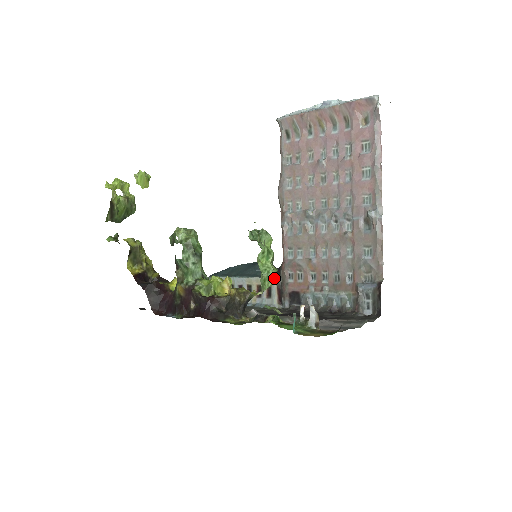
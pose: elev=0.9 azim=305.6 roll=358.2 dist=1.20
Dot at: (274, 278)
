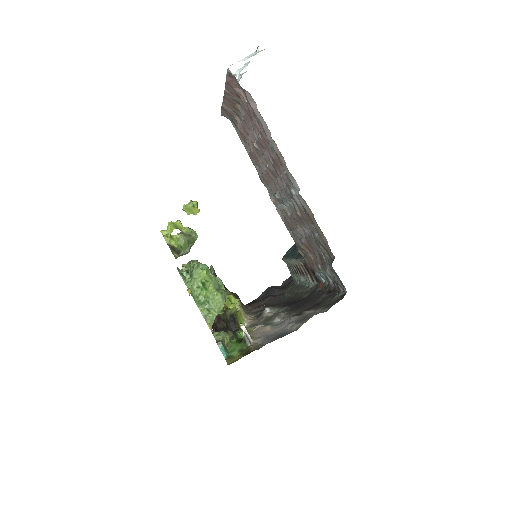
Dot at: (220, 302)
